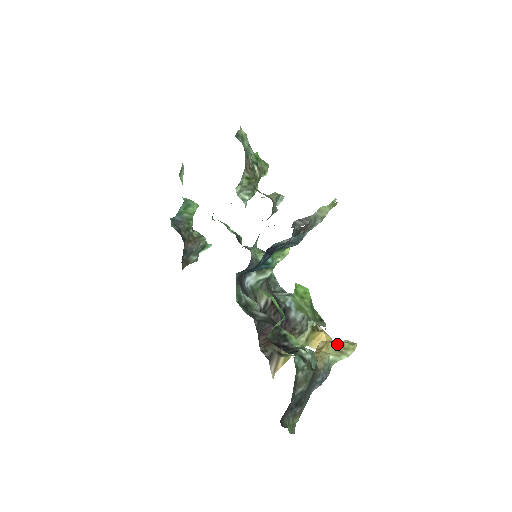
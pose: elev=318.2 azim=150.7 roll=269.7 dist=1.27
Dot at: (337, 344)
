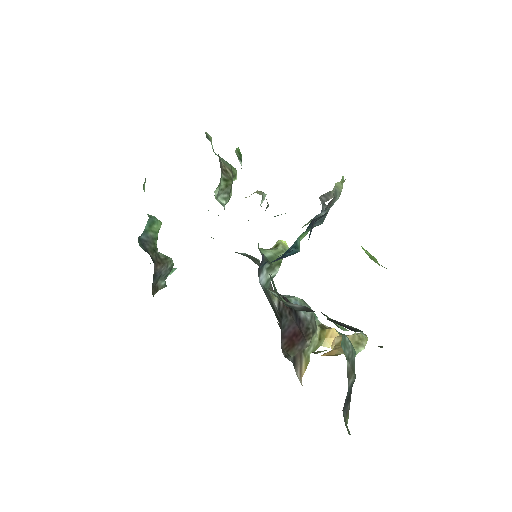
Dot at: (353, 336)
